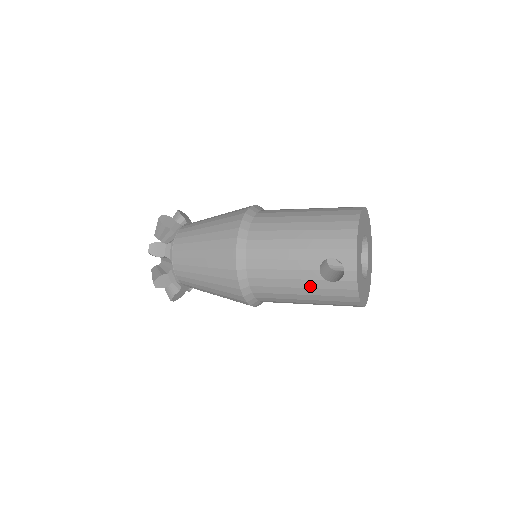
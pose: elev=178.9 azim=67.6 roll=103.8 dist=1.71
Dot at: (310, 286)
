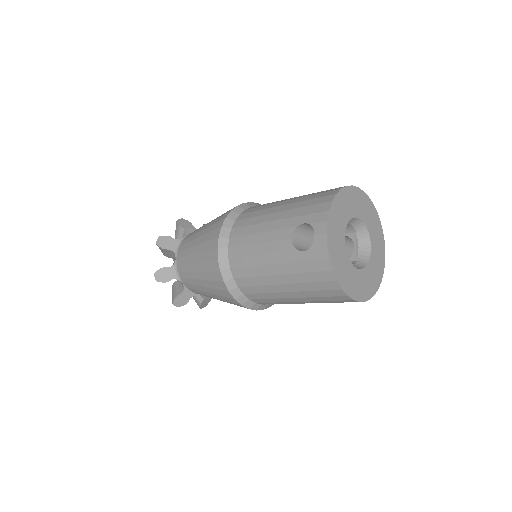
Dot at: (283, 260)
